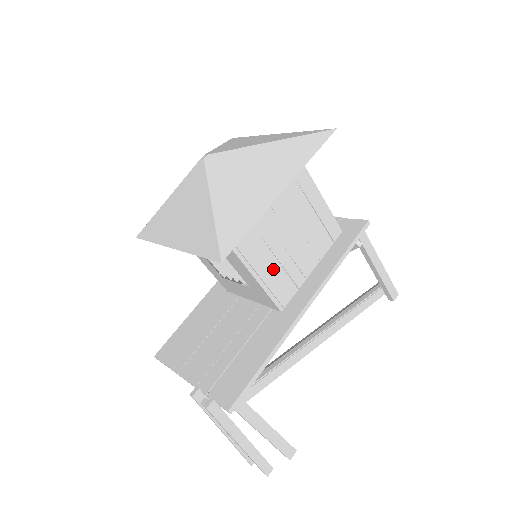
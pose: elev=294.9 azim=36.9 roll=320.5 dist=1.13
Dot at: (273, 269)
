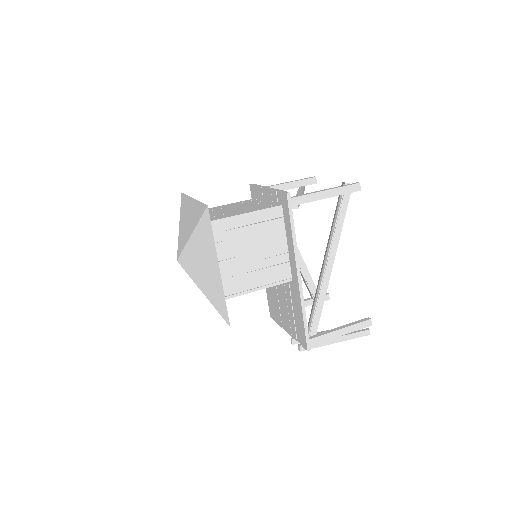
Dot at: (264, 275)
